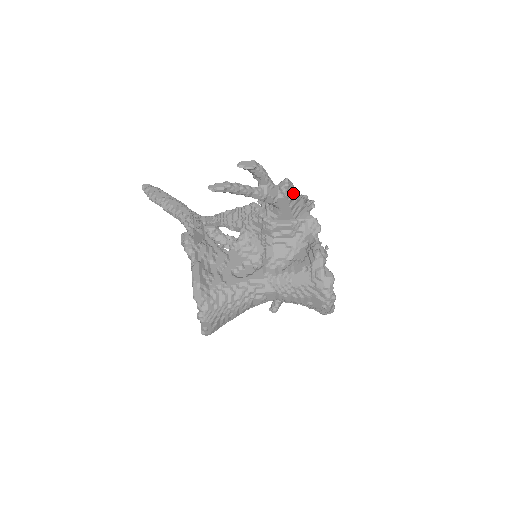
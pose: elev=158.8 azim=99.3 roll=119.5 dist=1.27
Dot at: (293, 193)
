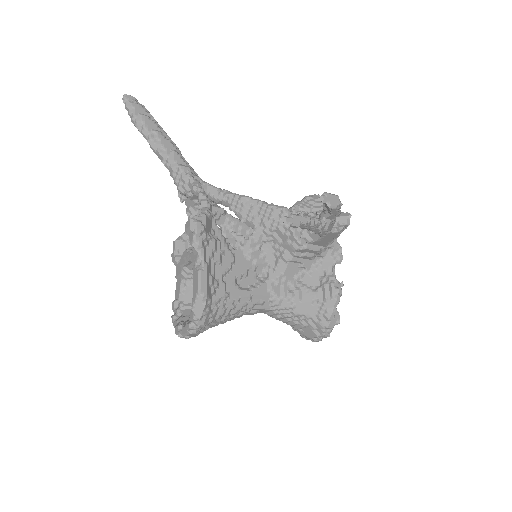
Dot at: occluded
